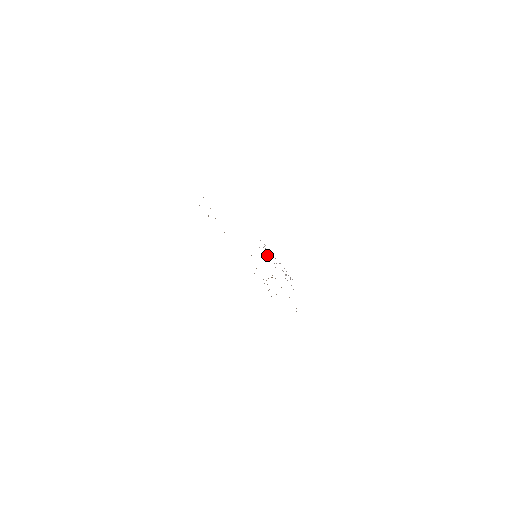
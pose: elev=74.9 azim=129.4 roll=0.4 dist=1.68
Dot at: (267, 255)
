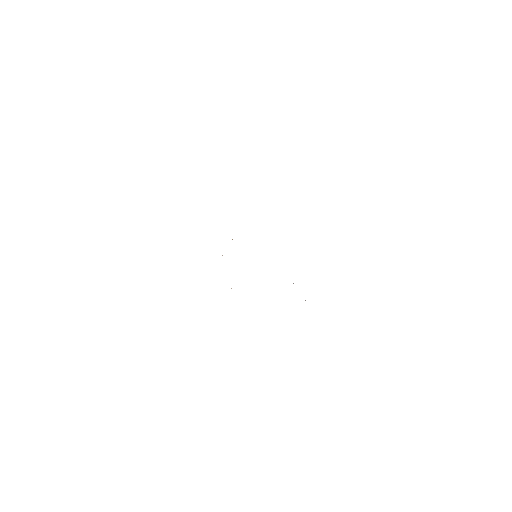
Dot at: occluded
